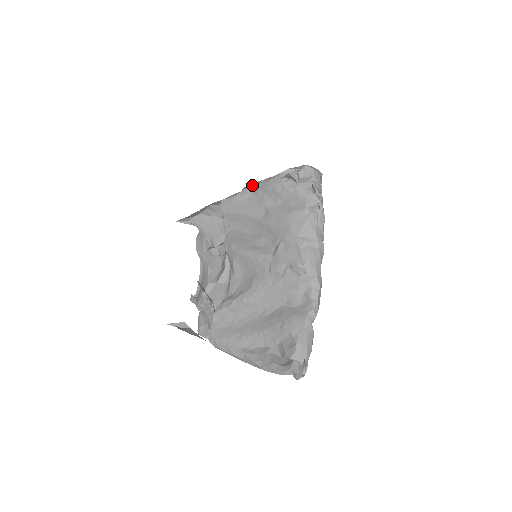
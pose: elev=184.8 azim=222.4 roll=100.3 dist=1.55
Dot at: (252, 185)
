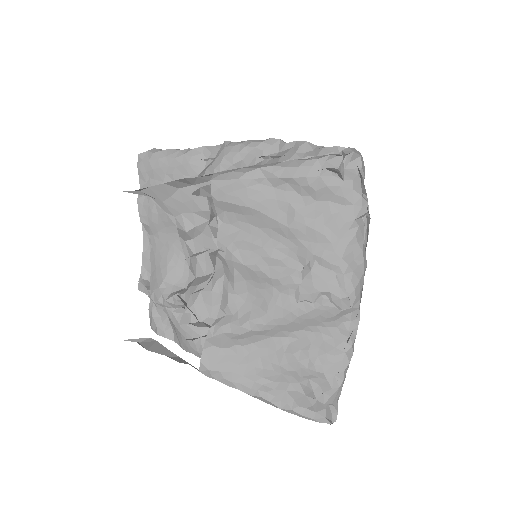
Dot at: (266, 166)
